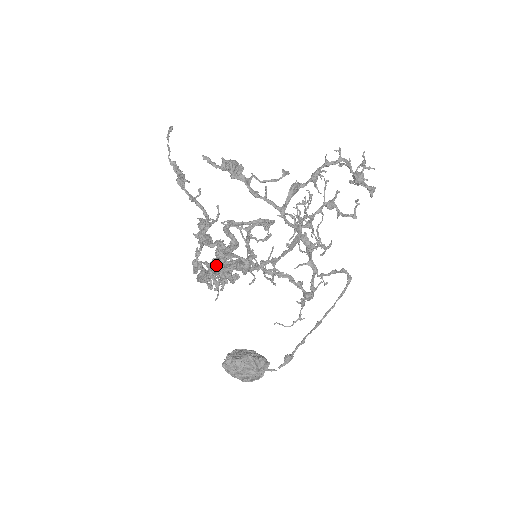
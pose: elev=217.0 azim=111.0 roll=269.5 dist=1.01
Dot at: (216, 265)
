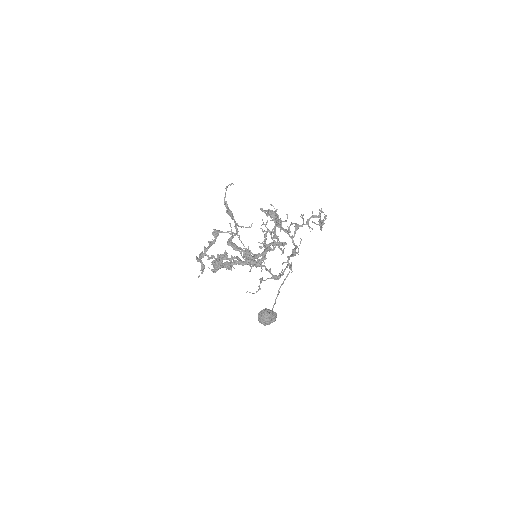
Dot at: (235, 261)
